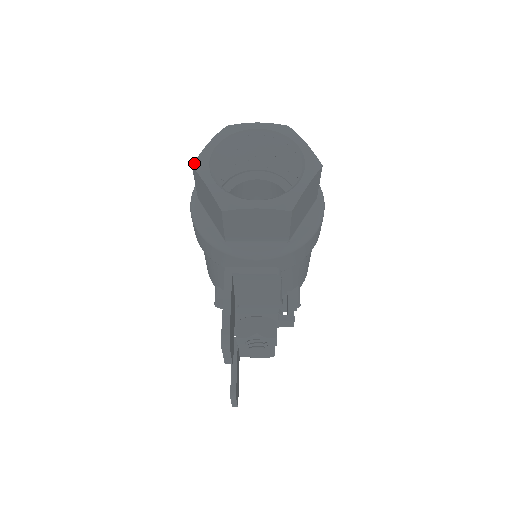
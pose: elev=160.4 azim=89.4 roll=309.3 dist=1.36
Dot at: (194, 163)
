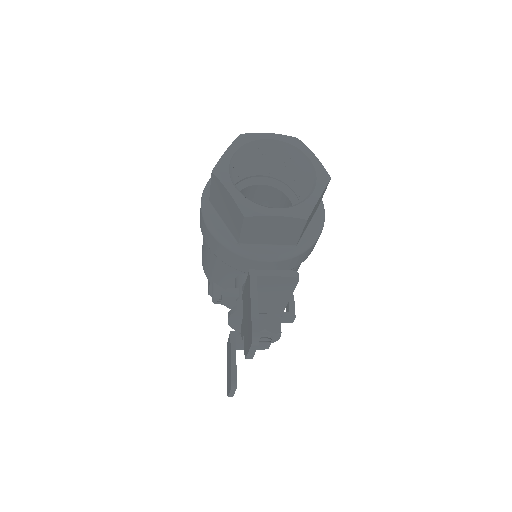
Dot at: (214, 169)
